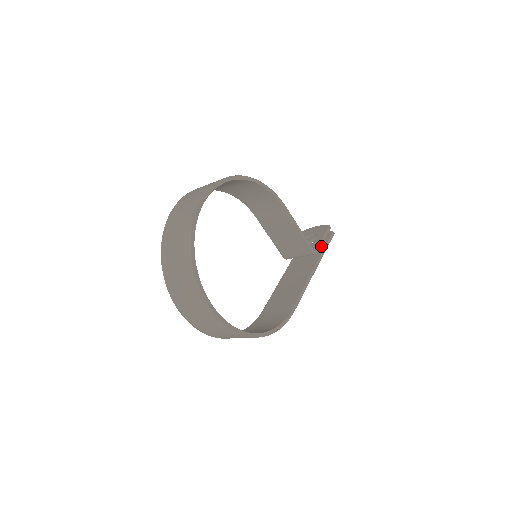
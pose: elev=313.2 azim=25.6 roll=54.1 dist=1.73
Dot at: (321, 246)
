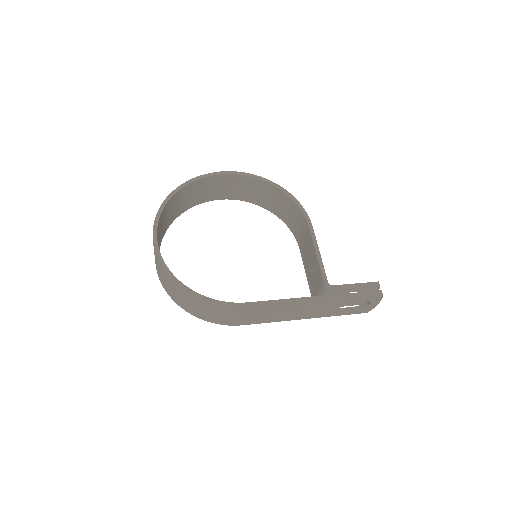
Dot at: occluded
